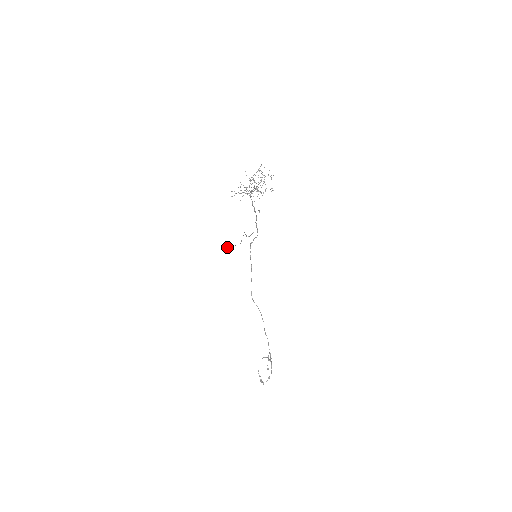
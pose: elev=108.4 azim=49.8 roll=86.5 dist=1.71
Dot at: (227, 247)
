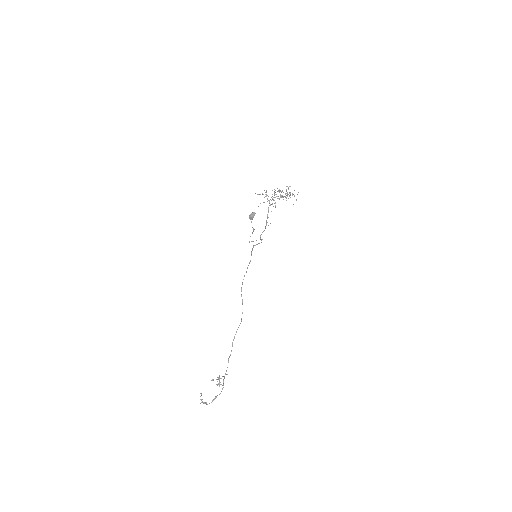
Dot at: (249, 216)
